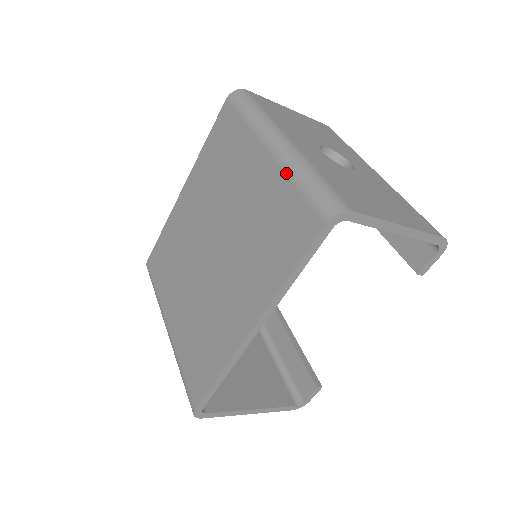
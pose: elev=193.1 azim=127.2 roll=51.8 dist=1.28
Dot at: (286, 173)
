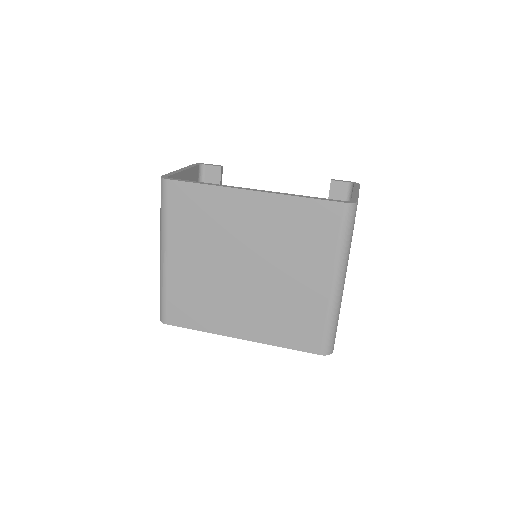
Dot at: (328, 311)
